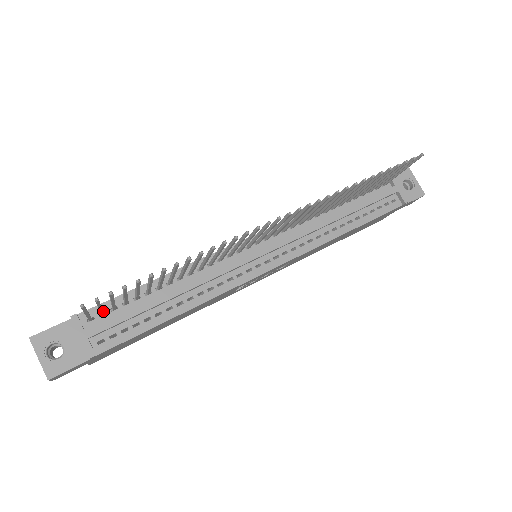
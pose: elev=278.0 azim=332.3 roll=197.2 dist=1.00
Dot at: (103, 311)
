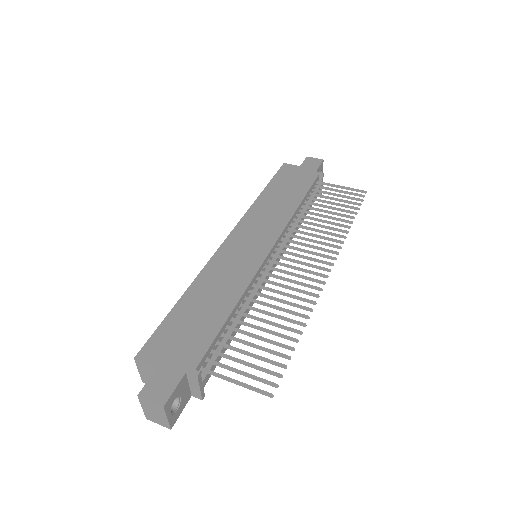
Dot at: (207, 357)
